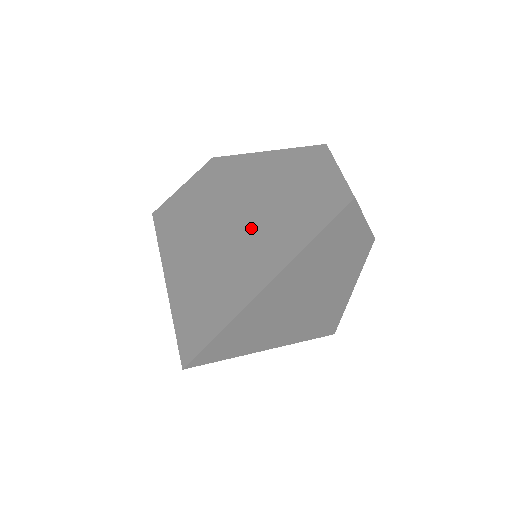
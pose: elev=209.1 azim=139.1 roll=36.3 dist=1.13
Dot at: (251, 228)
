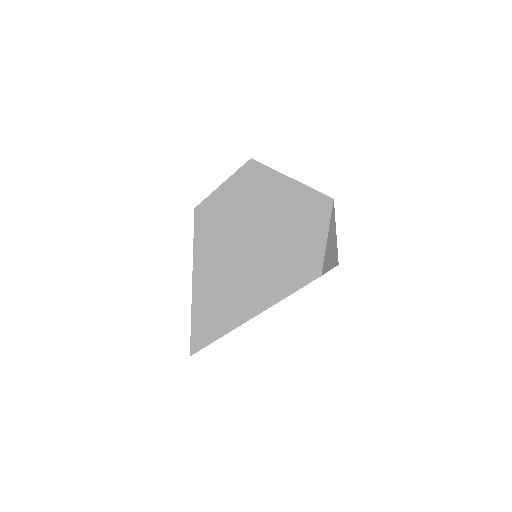
Dot at: (252, 267)
